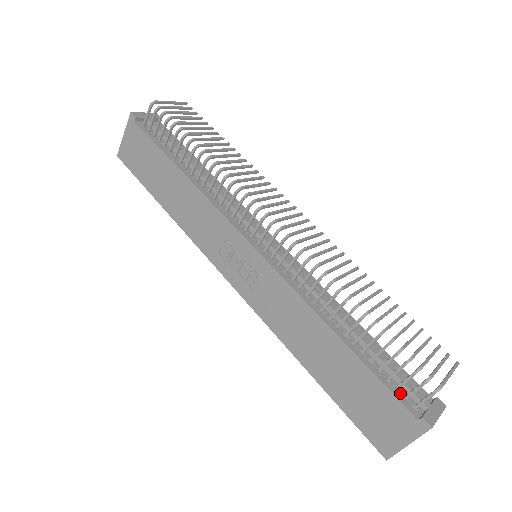
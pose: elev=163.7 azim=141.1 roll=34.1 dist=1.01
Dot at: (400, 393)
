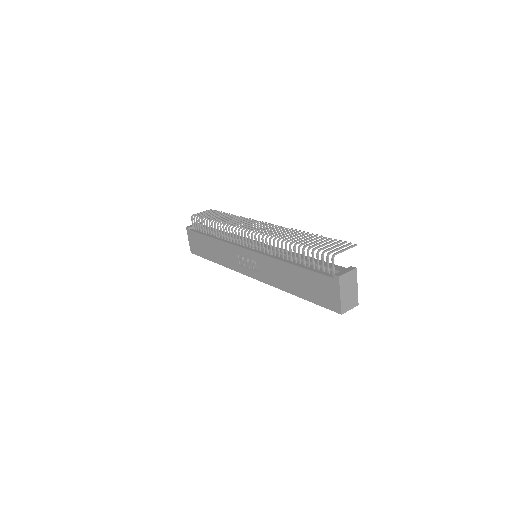
Dot at: (325, 272)
